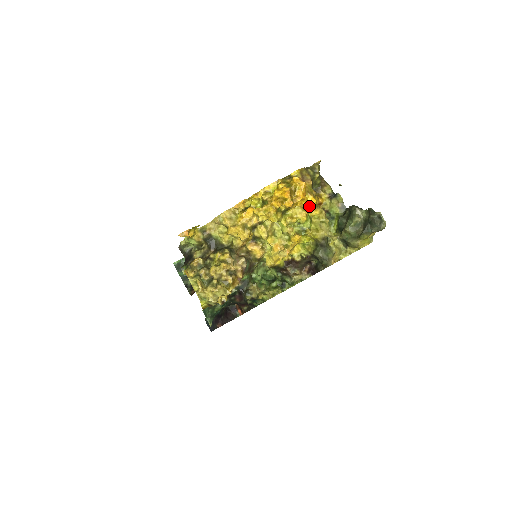
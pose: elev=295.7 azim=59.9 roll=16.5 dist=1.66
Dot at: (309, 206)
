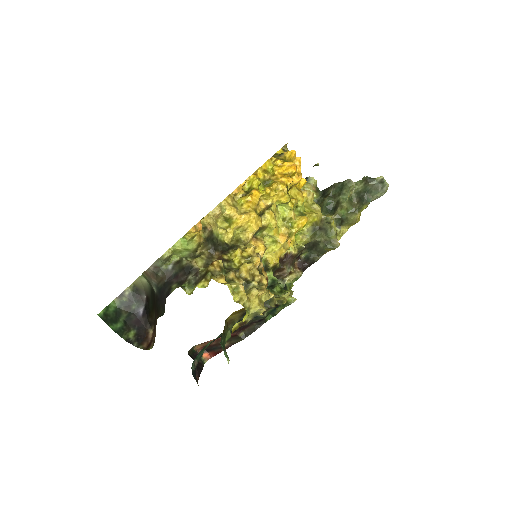
Dot at: (300, 187)
